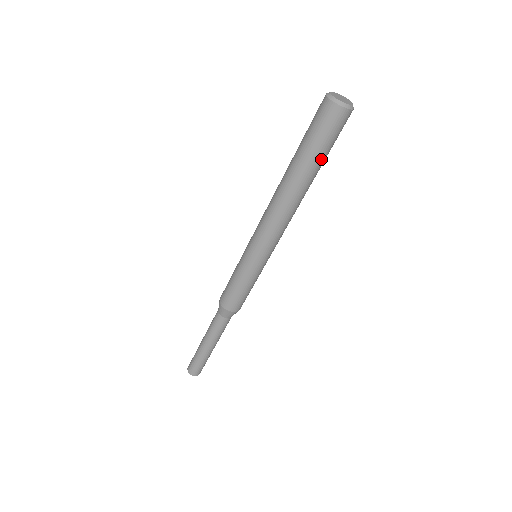
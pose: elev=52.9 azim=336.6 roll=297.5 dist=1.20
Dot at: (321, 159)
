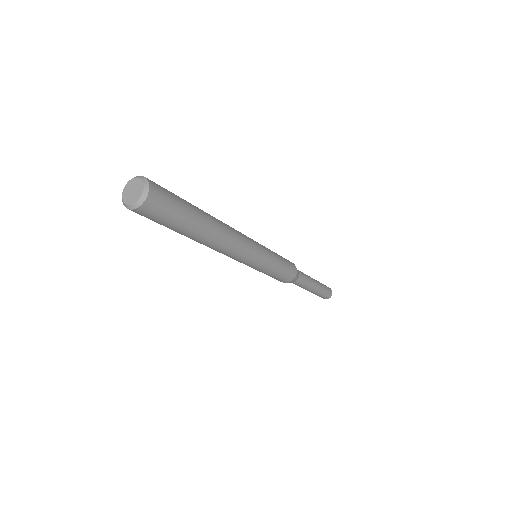
Dot at: (177, 230)
